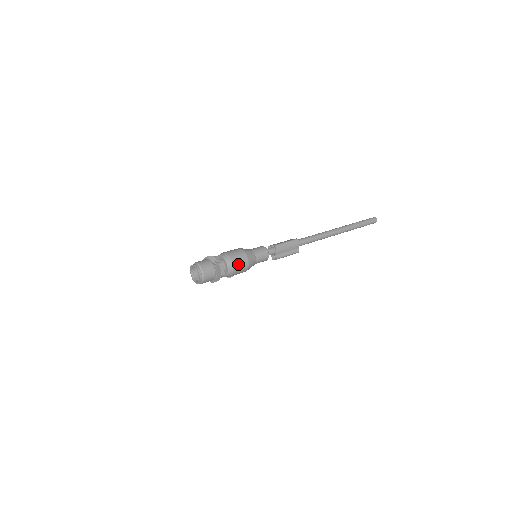
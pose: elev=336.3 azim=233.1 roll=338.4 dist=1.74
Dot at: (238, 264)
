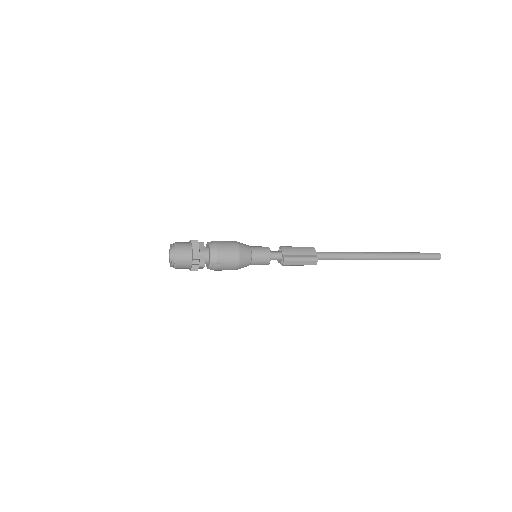
Dot at: (223, 245)
